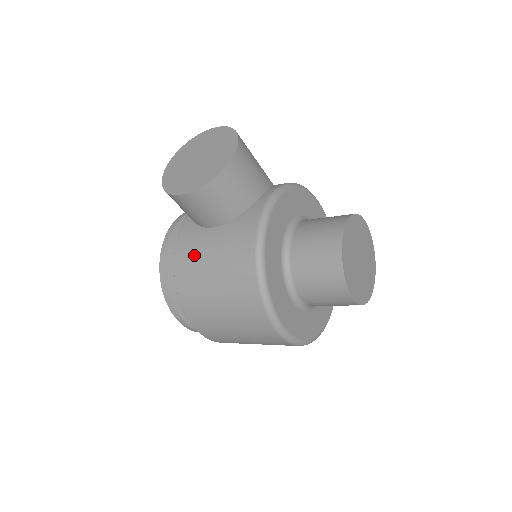
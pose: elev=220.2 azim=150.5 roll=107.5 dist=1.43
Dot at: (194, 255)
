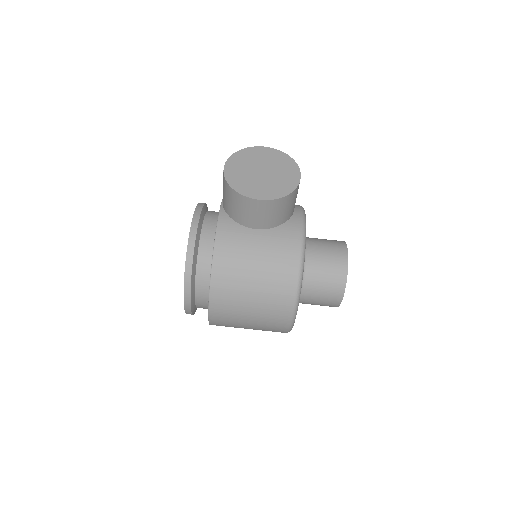
Dot at: (238, 249)
